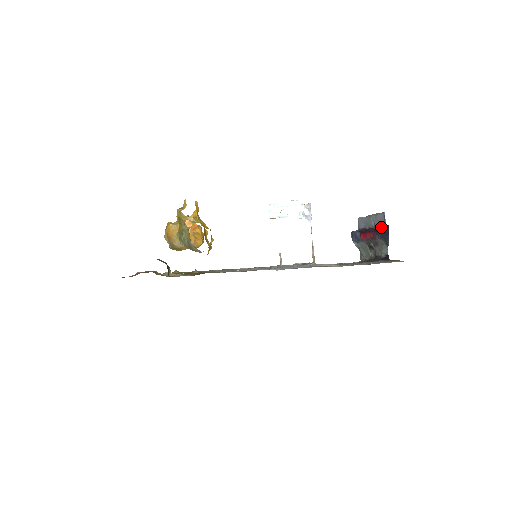
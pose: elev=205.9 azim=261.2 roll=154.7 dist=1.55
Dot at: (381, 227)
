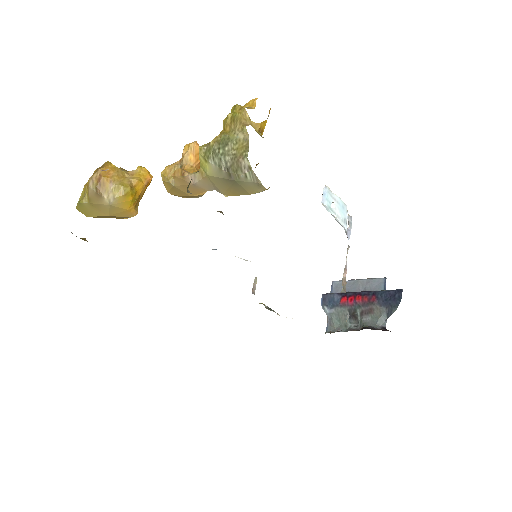
Dot at: (387, 291)
